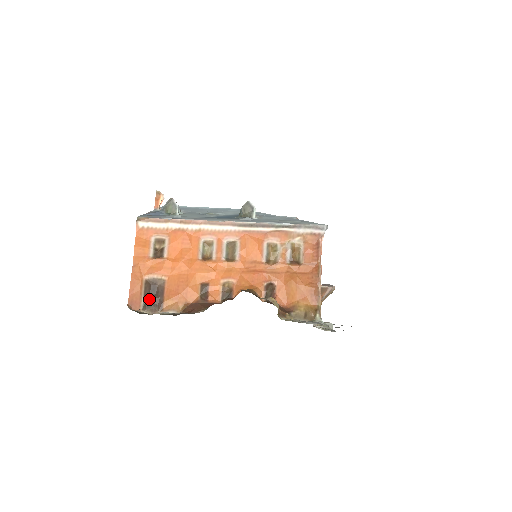
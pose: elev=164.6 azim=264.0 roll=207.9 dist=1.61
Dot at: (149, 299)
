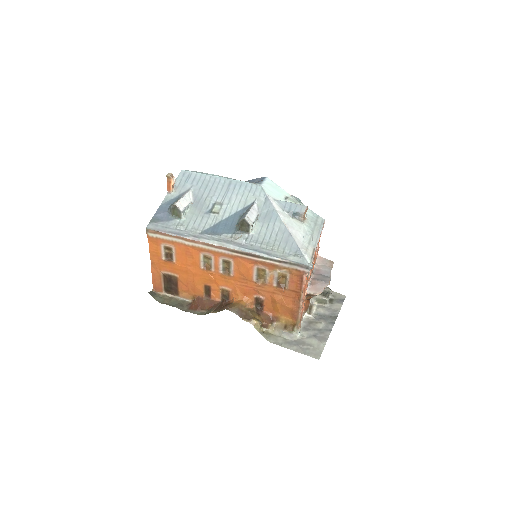
Dot at: (168, 287)
